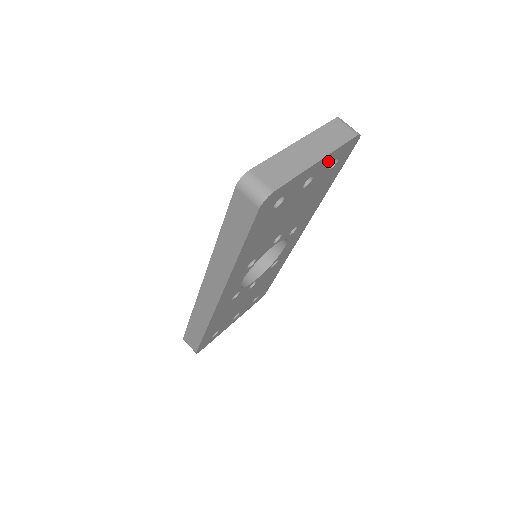
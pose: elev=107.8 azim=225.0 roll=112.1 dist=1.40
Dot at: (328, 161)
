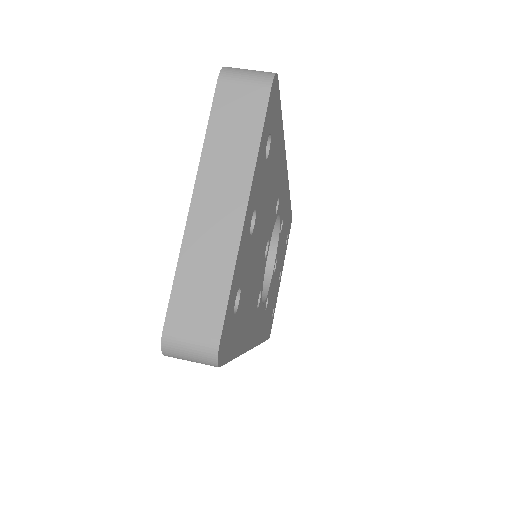
Dot at: (258, 172)
